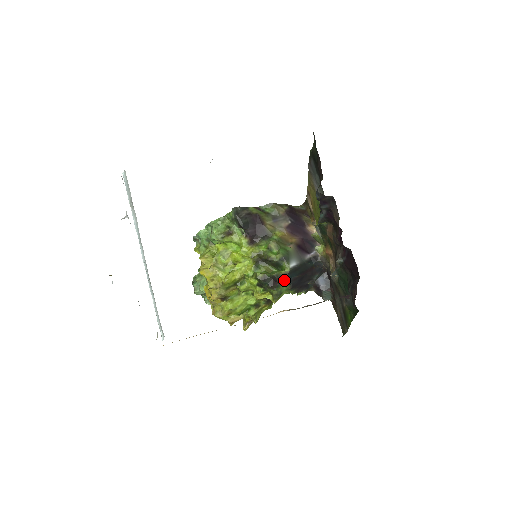
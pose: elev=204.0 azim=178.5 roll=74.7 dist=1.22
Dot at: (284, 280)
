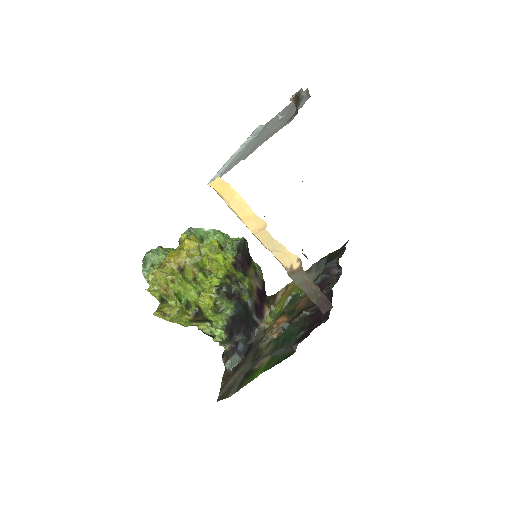
Dot at: (239, 302)
